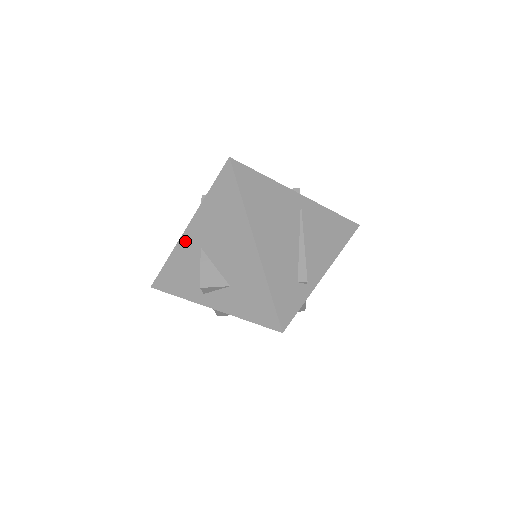
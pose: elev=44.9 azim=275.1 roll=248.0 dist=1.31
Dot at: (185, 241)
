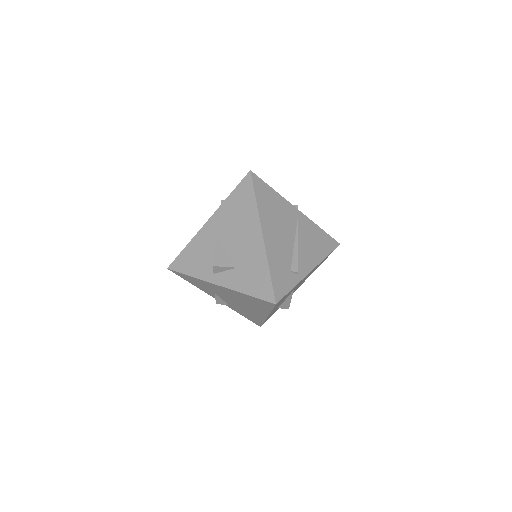
Dot at: (204, 232)
